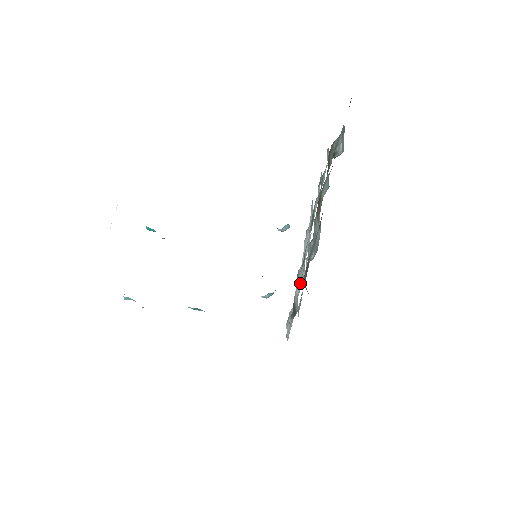
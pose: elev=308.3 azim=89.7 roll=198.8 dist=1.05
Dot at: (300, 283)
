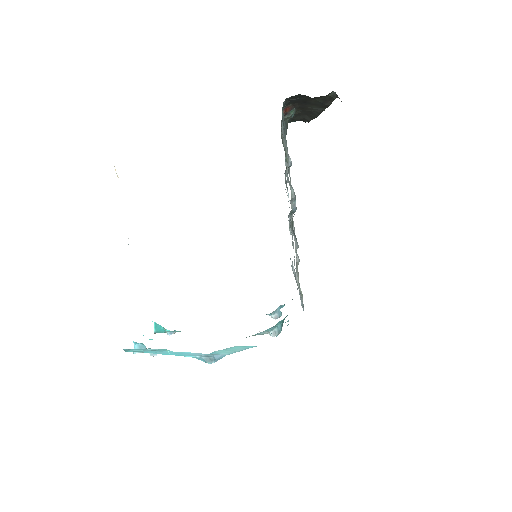
Dot at: occluded
